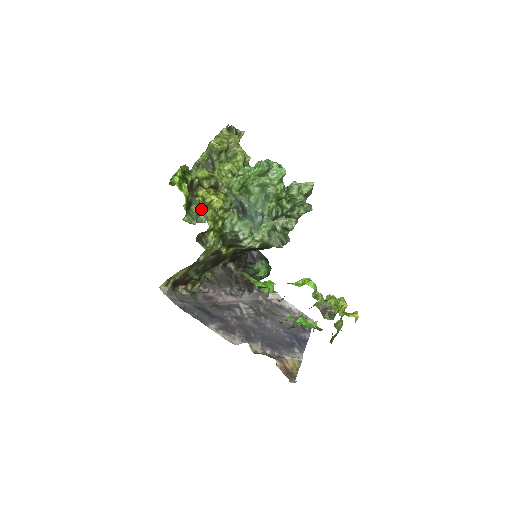
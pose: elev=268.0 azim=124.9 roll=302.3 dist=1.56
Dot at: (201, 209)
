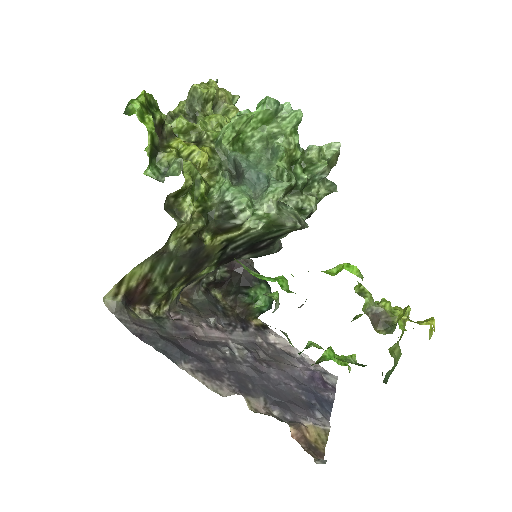
Dot at: (173, 157)
